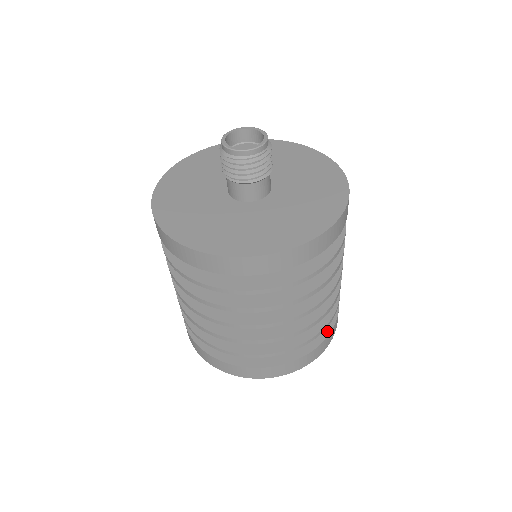
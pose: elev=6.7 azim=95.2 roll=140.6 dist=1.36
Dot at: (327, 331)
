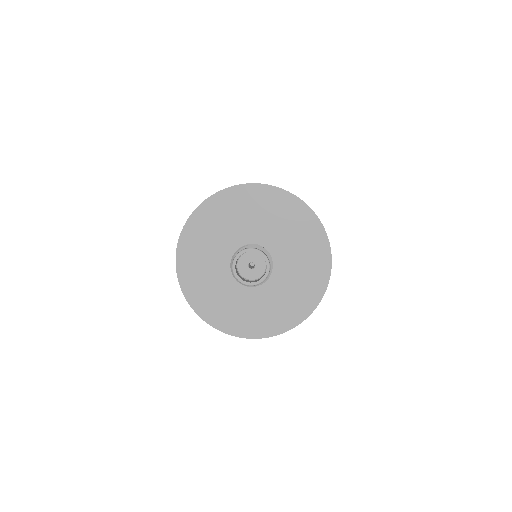
Dot at: occluded
